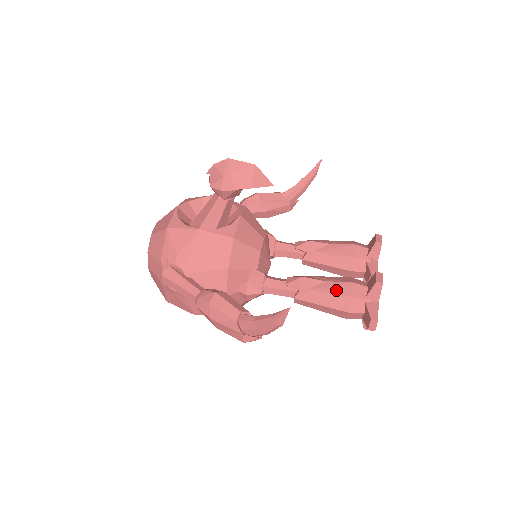
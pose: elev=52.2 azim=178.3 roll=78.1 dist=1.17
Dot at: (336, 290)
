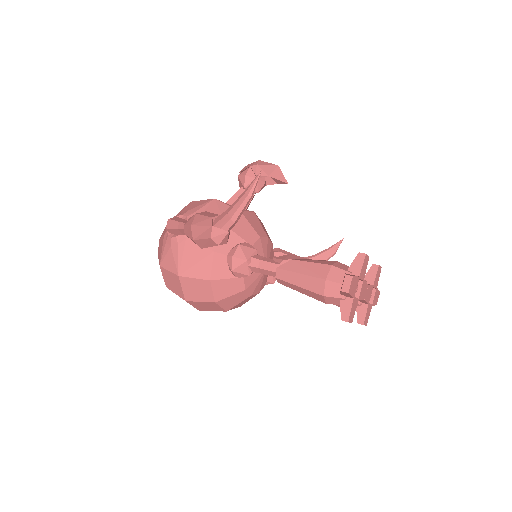
Dot at: (319, 262)
